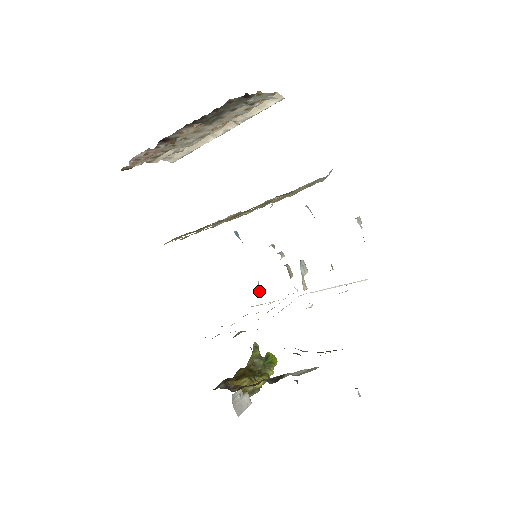
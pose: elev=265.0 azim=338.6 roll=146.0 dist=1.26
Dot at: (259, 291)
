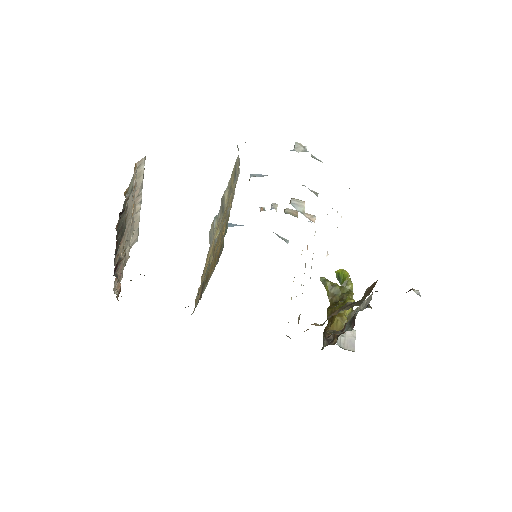
Dot at: (287, 242)
